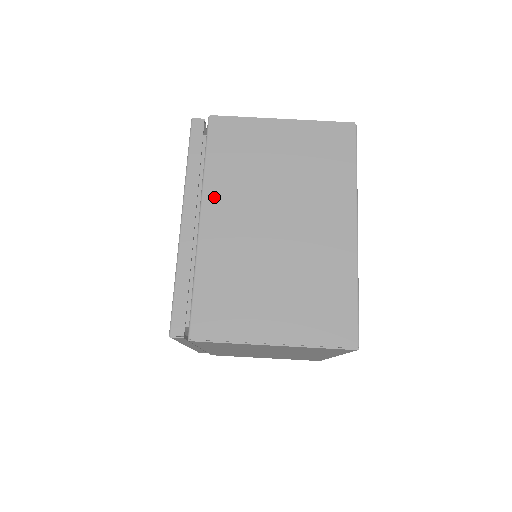
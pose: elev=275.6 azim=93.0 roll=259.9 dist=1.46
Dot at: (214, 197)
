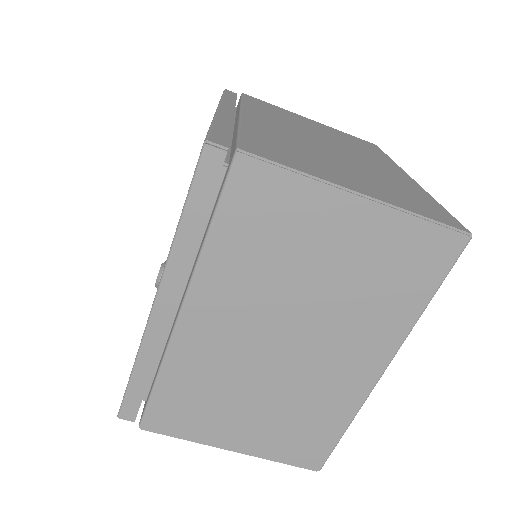
Dot at: (208, 289)
